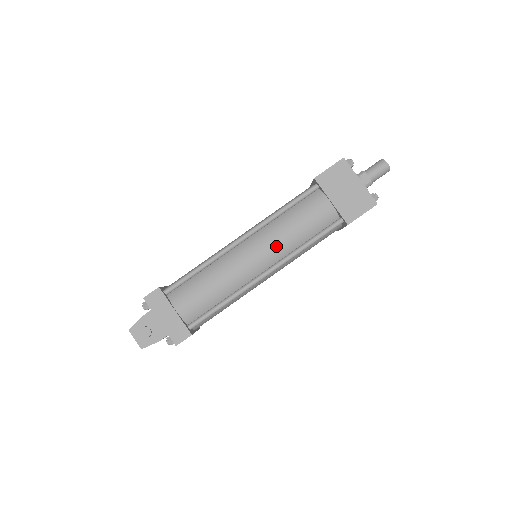
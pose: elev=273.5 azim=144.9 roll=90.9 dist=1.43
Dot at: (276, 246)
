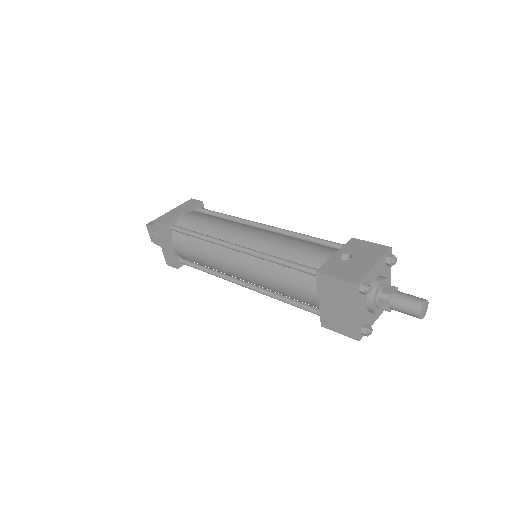
Dot at: (256, 280)
